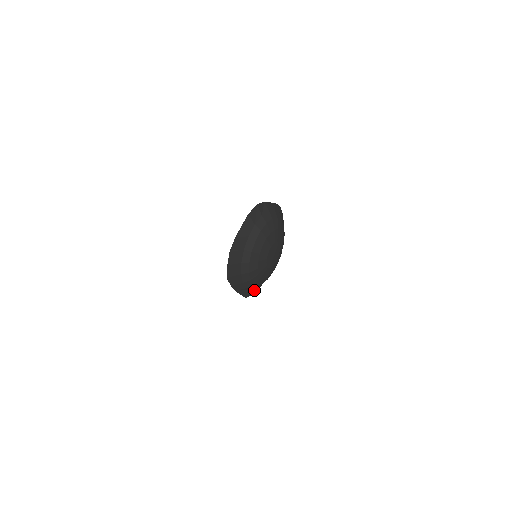
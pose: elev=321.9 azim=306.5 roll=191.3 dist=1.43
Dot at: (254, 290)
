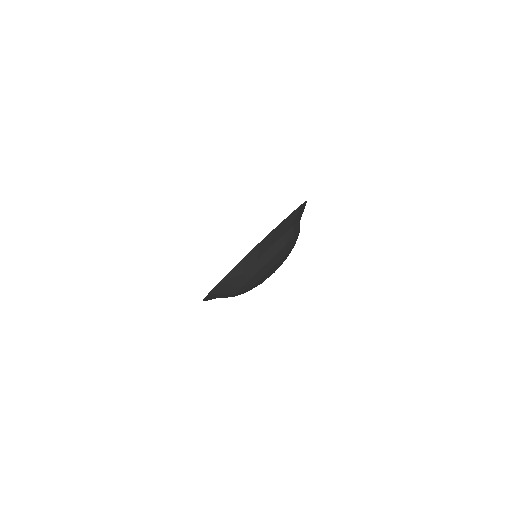
Dot at: occluded
